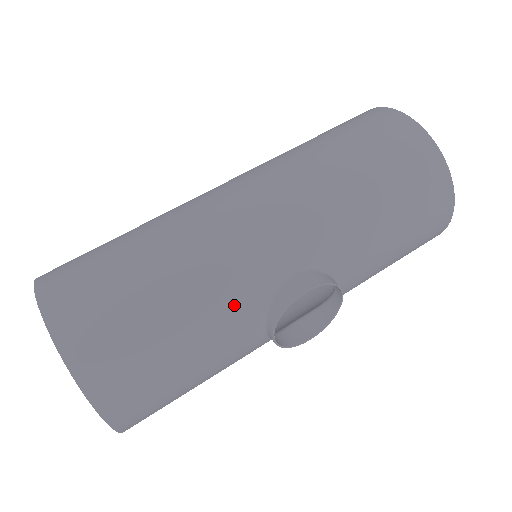
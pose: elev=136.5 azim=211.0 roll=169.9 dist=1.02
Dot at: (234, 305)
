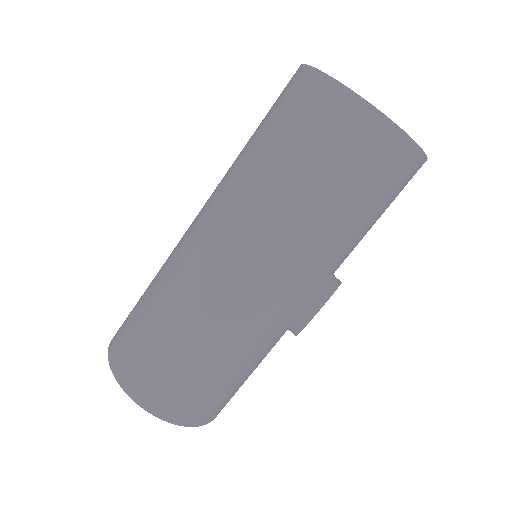
Dot at: (261, 341)
